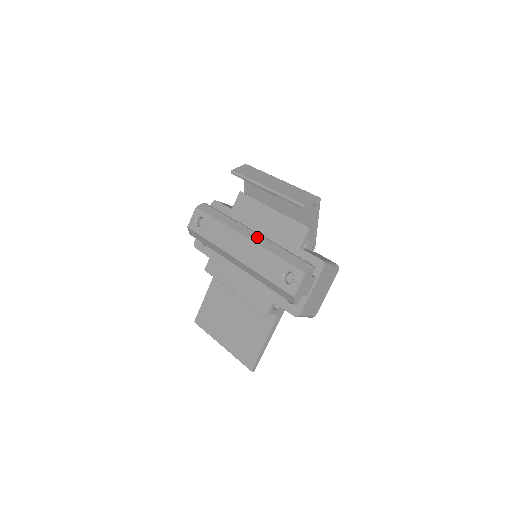
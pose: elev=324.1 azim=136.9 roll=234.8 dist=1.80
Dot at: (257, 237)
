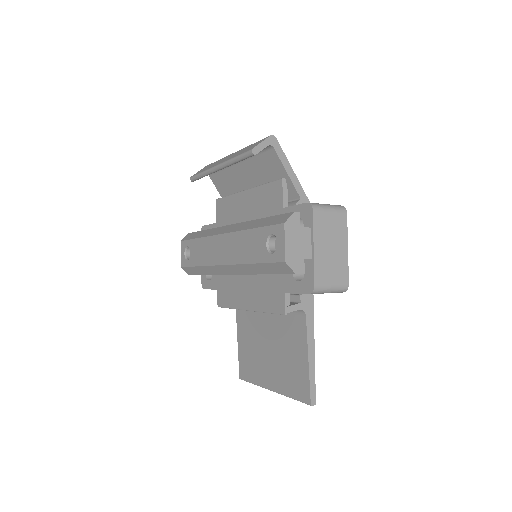
Dot at: (234, 226)
